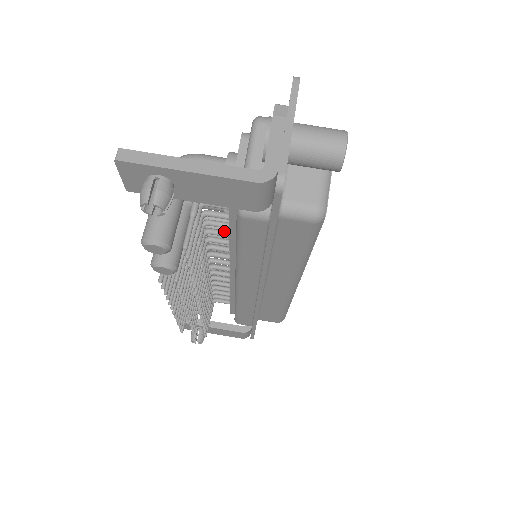
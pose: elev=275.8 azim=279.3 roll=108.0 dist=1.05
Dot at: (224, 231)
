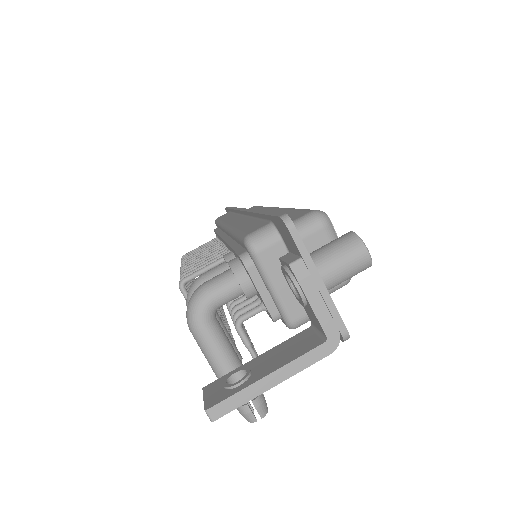
Dot at: occluded
